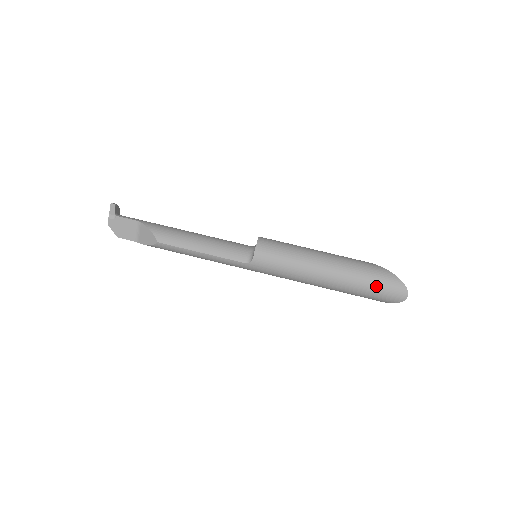
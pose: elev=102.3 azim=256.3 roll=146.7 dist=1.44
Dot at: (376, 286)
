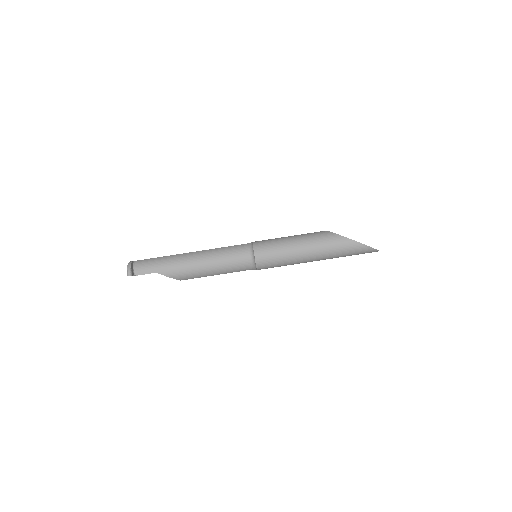
Dot at: occluded
